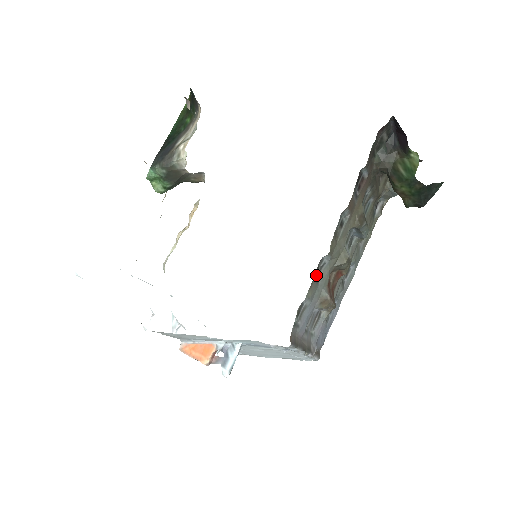
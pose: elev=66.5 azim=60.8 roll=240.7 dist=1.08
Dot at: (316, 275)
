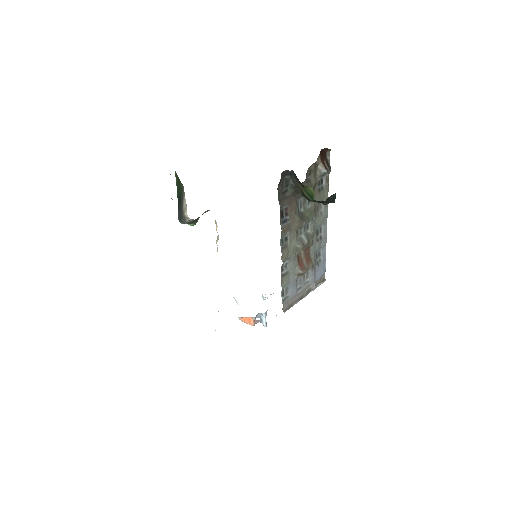
Dot at: (283, 273)
